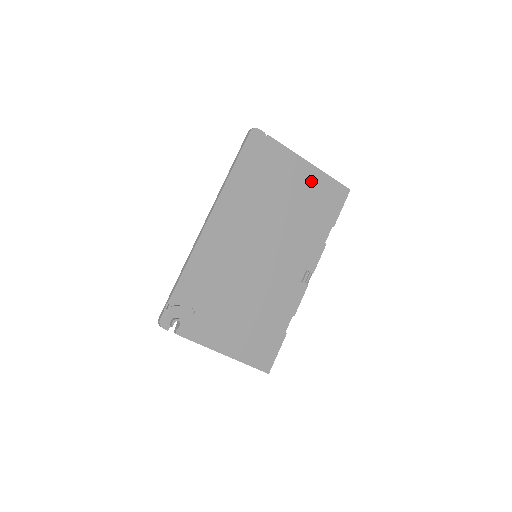
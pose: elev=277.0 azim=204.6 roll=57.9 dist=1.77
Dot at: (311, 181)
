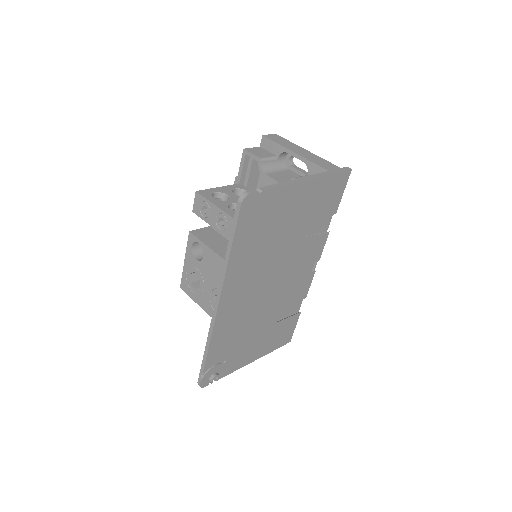
Dot at: (312, 194)
